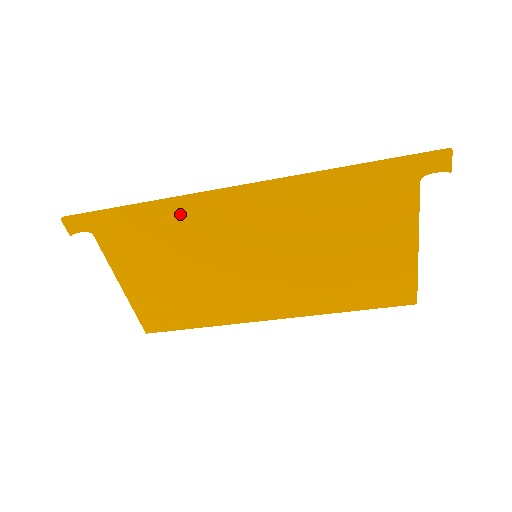
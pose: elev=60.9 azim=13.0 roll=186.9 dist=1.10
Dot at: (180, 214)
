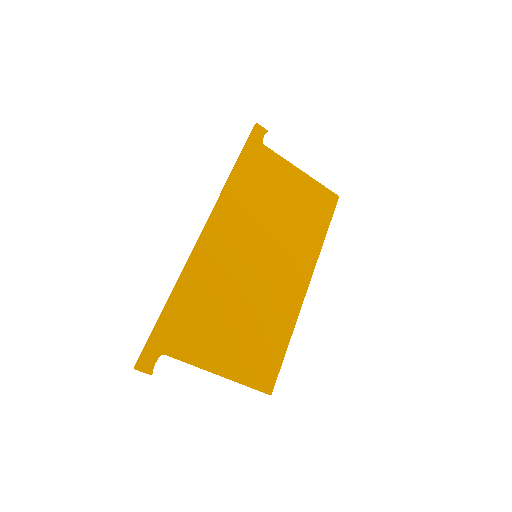
Dot at: (196, 276)
